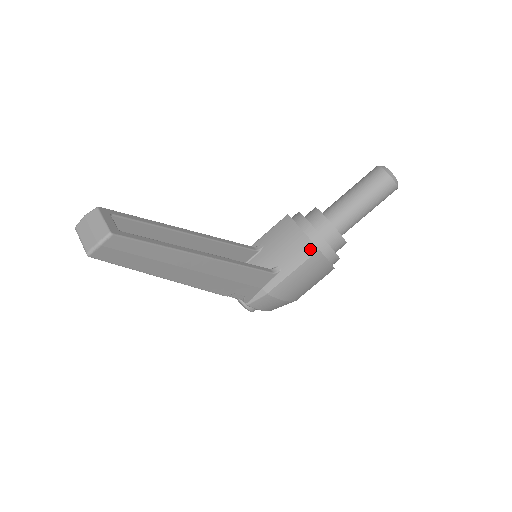
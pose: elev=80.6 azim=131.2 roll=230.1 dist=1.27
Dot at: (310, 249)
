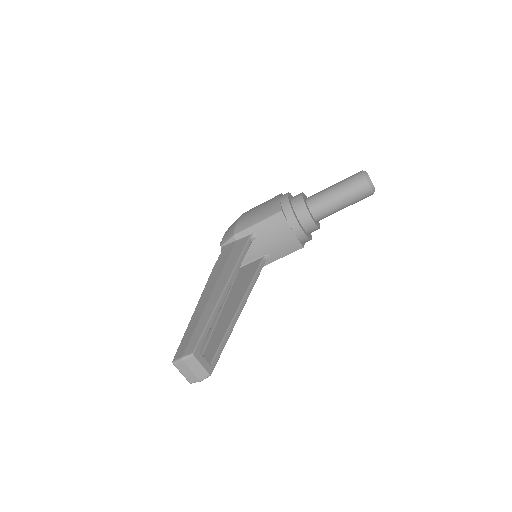
Dot at: (297, 247)
